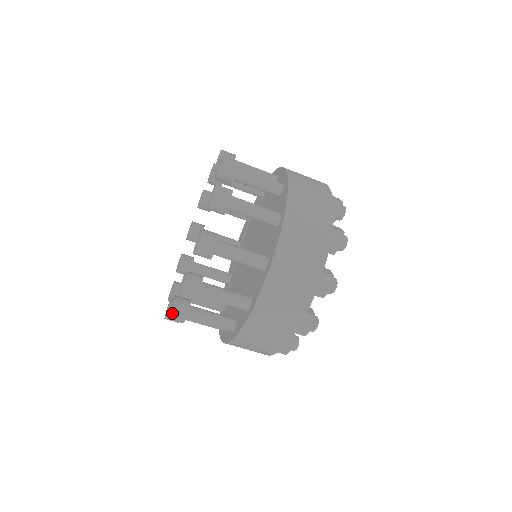
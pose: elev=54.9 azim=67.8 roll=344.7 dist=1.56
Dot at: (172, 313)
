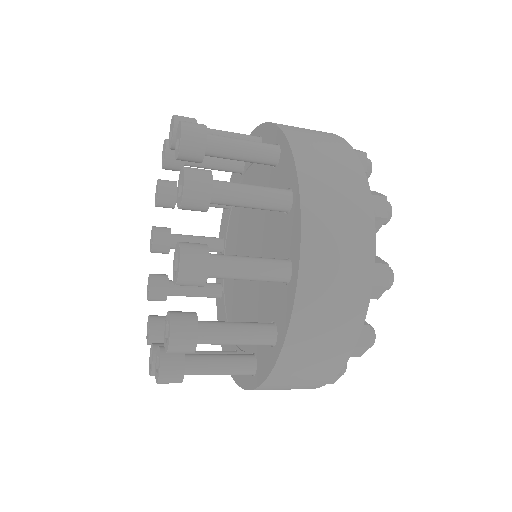
Dot at: (161, 375)
